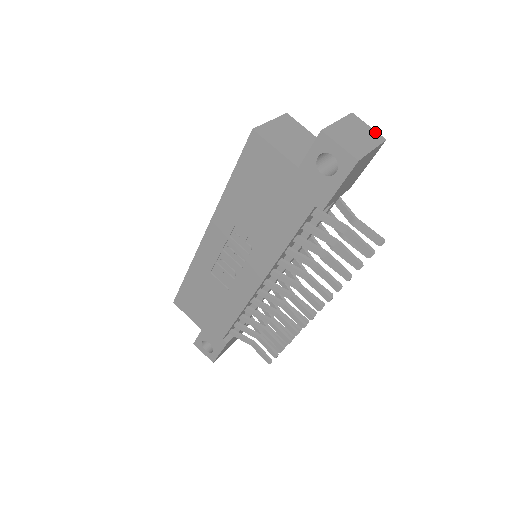
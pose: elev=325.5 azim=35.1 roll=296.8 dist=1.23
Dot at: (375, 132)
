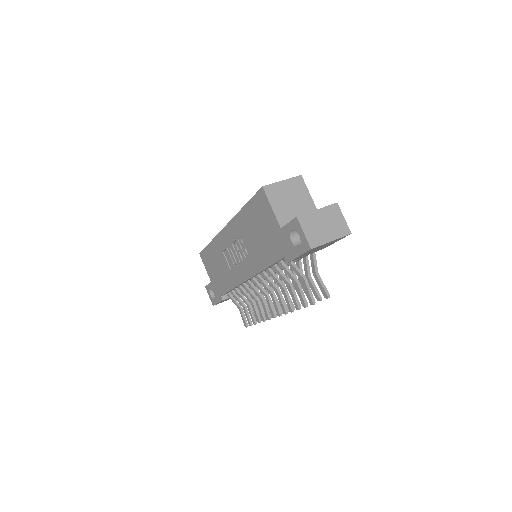
Dot at: (346, 225)
